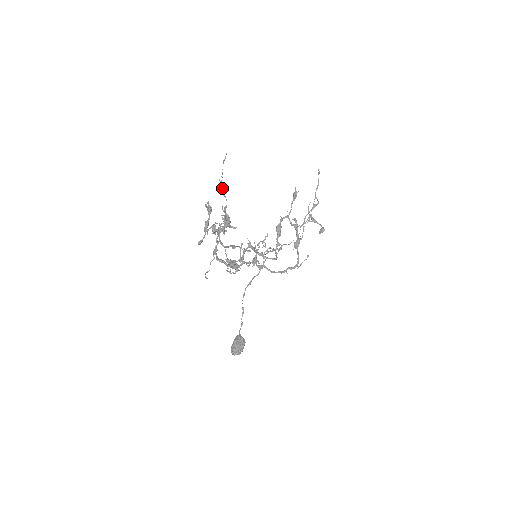
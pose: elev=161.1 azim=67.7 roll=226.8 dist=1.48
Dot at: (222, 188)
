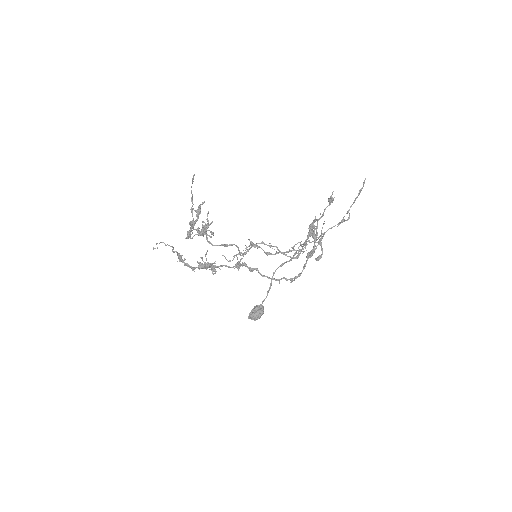
Dot at: (192, 203)
